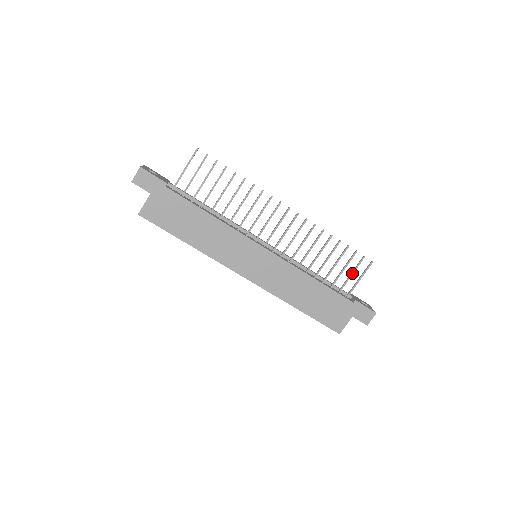
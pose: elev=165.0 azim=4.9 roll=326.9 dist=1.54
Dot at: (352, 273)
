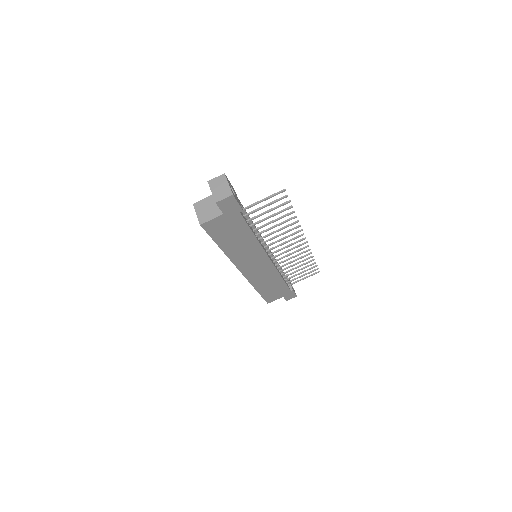
Dot at: occluded
